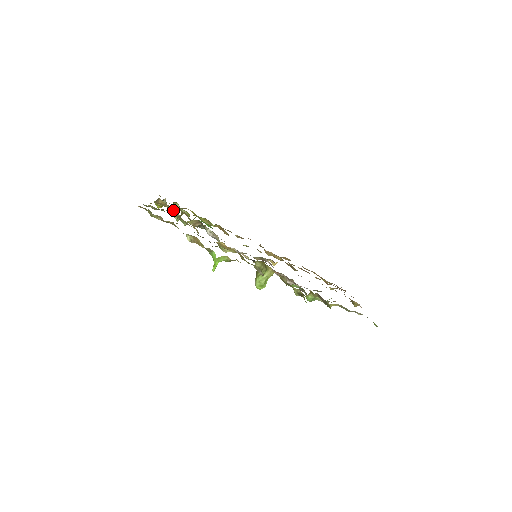
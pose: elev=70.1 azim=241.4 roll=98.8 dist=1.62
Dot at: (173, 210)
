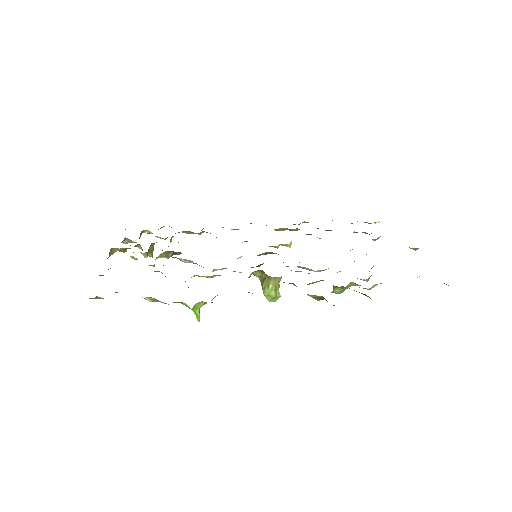
Dot at: (131, 256)
